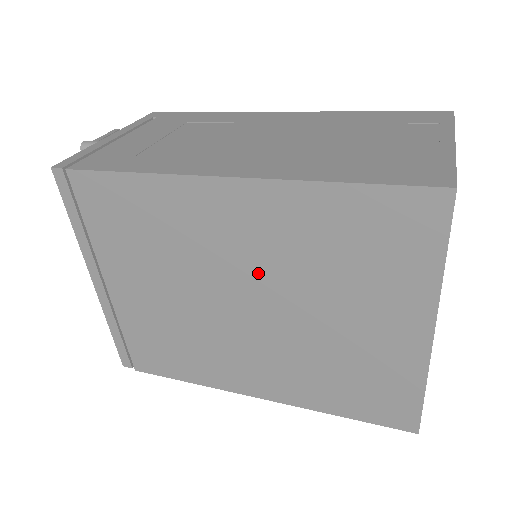
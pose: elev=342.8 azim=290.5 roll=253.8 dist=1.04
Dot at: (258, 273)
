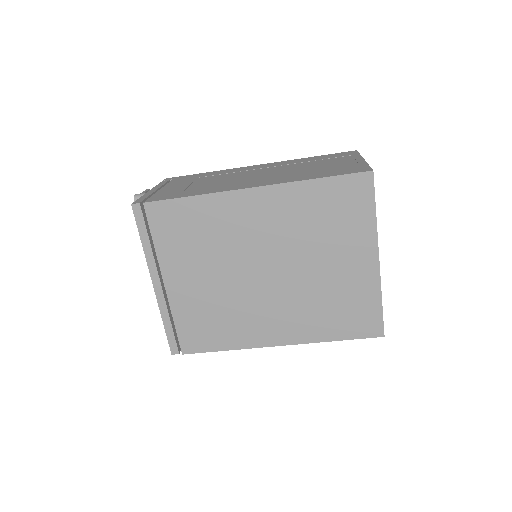
Dot at: (273, 246)
